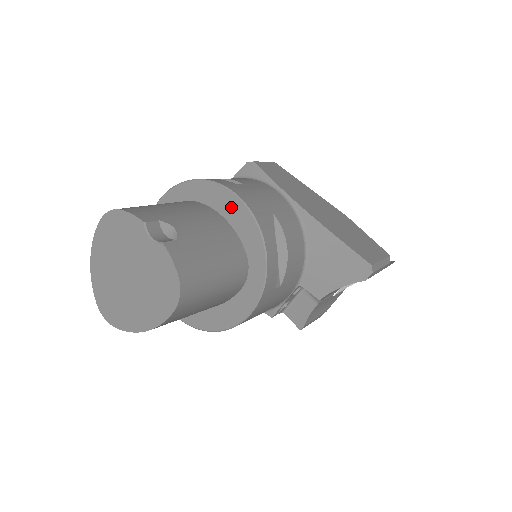
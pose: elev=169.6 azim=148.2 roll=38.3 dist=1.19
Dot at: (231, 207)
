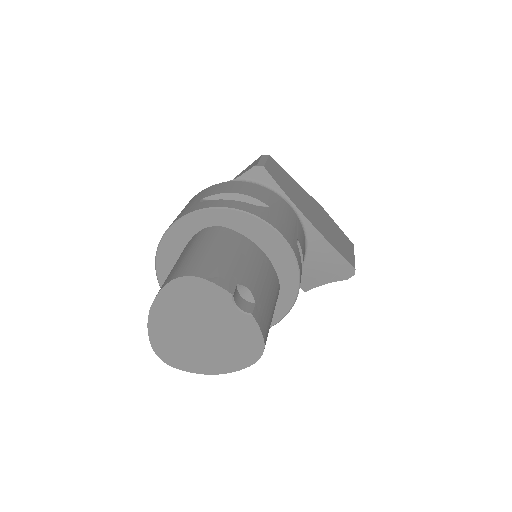
Dot at: (271, 242)
